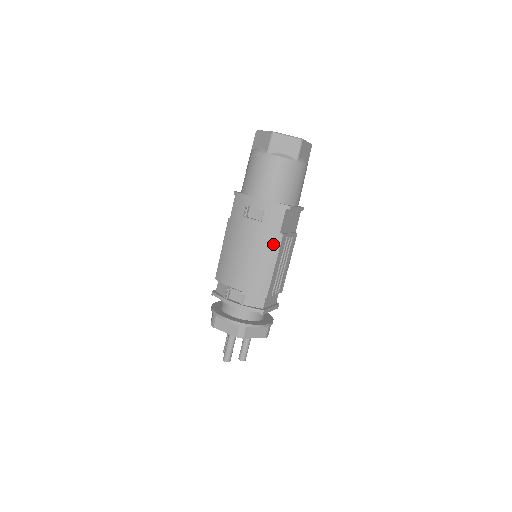
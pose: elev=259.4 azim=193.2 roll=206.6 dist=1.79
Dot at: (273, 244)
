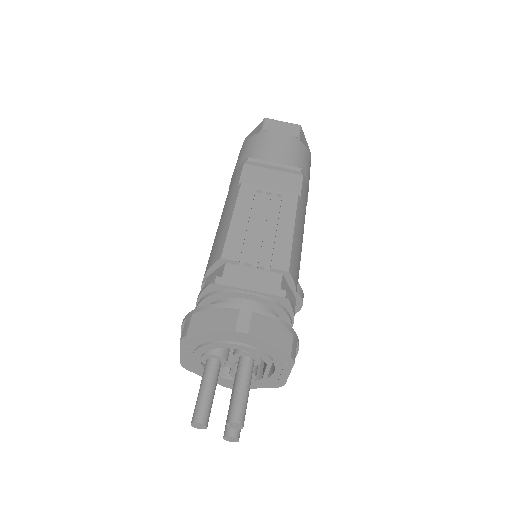
Dot at: (231, 201)
